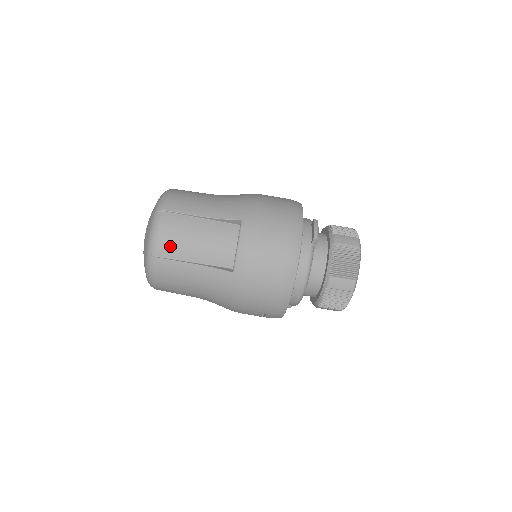
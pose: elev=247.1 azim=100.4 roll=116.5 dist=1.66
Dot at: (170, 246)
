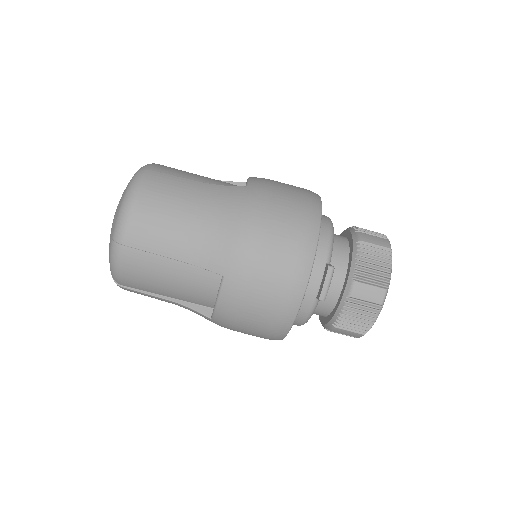
Dot at: (136, 282)
